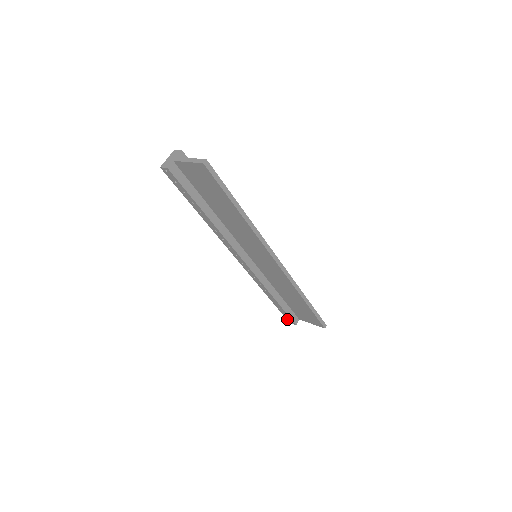
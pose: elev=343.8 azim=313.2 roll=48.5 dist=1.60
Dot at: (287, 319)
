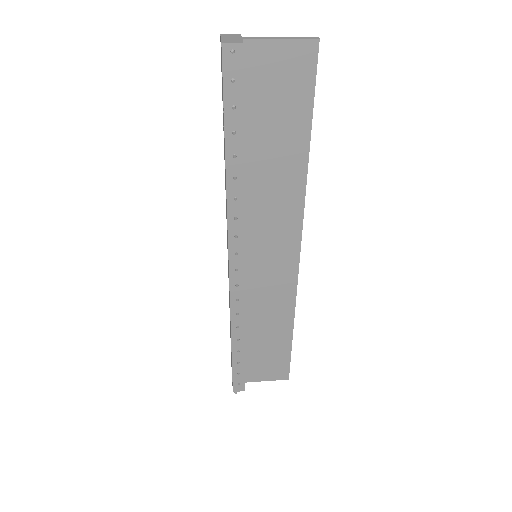
Dot at: (234, 384)
